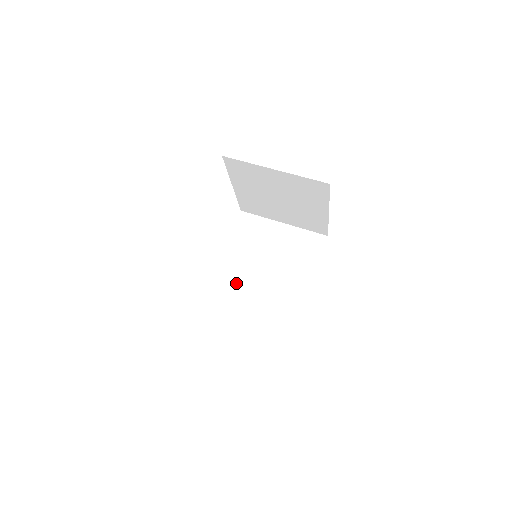
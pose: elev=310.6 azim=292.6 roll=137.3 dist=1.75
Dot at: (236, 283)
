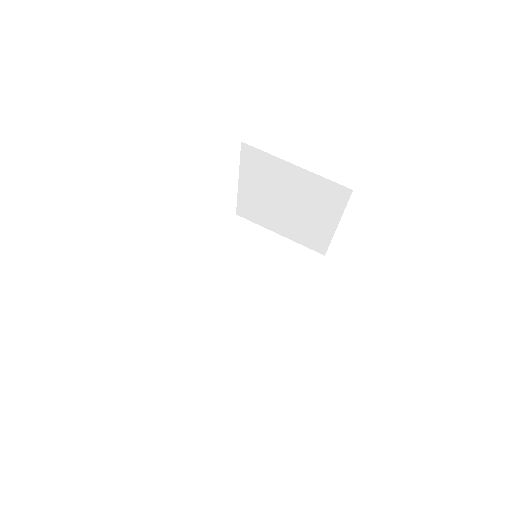
Dot at: (221, 287)
